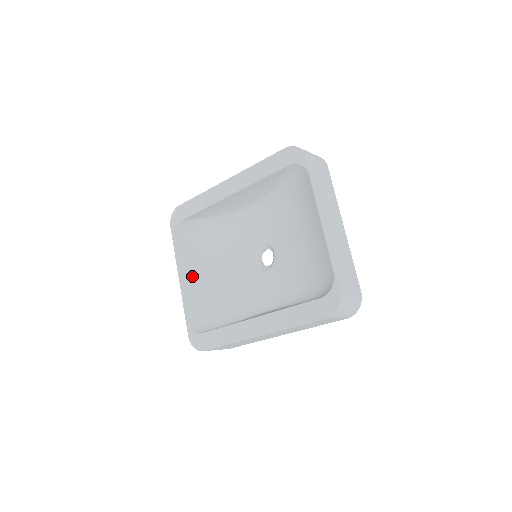
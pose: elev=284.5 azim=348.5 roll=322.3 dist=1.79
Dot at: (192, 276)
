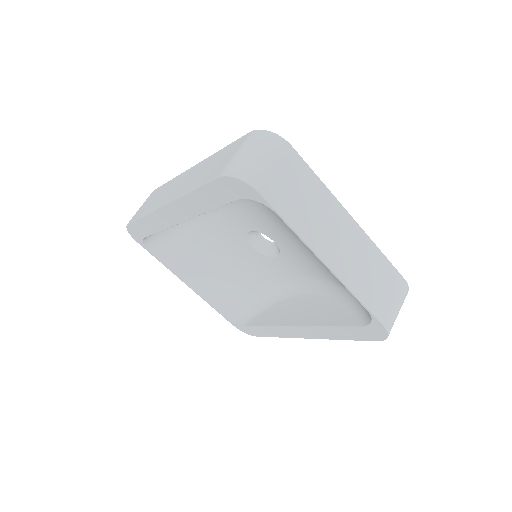
Dot at: (198, 277)
